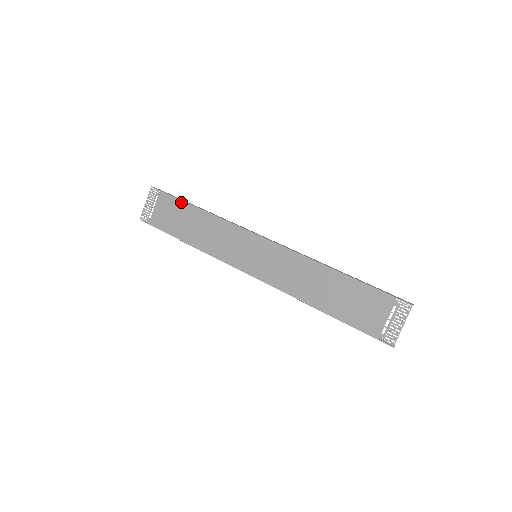
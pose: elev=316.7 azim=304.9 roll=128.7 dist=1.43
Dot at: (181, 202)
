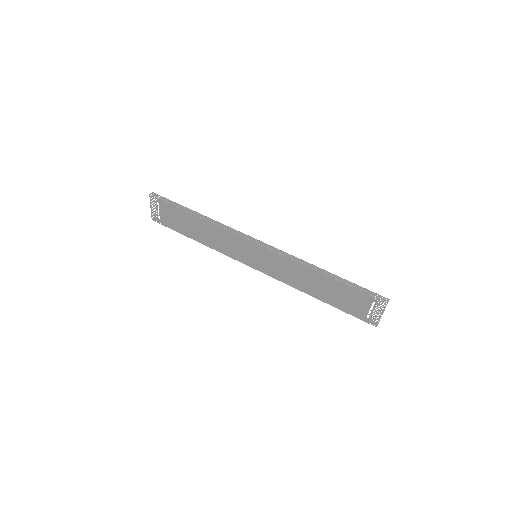
Dot at: (180, 210)
